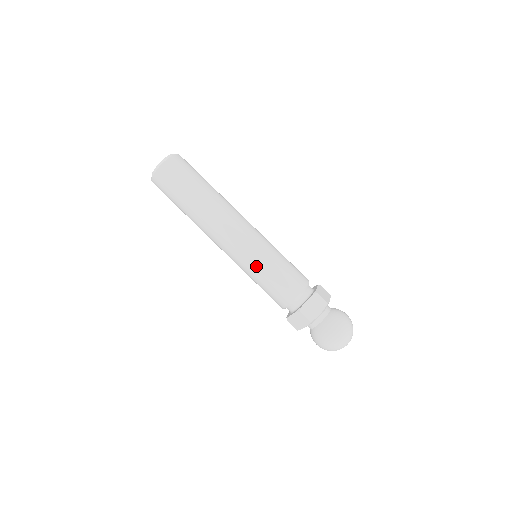
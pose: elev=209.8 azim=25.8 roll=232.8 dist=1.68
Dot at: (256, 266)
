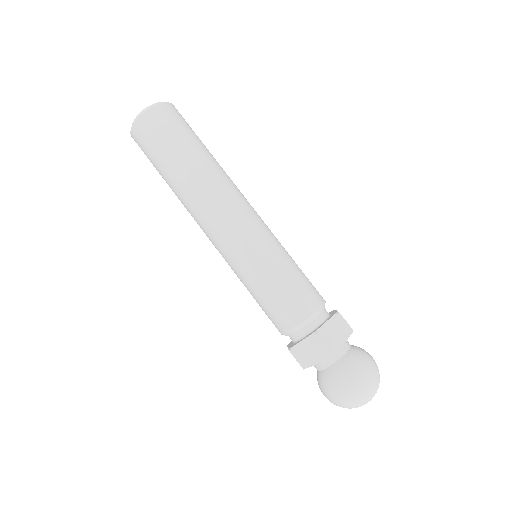
Dot at: (242, 277)
